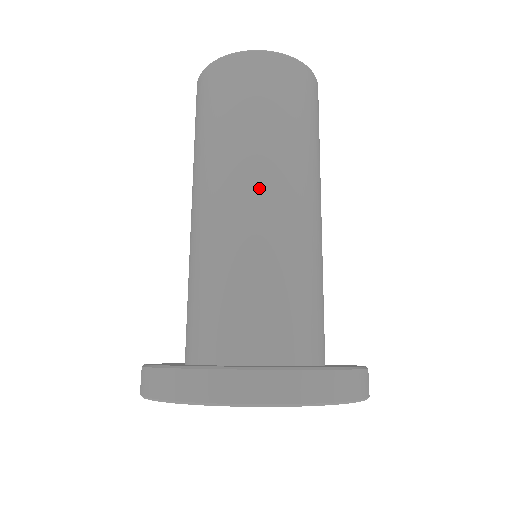
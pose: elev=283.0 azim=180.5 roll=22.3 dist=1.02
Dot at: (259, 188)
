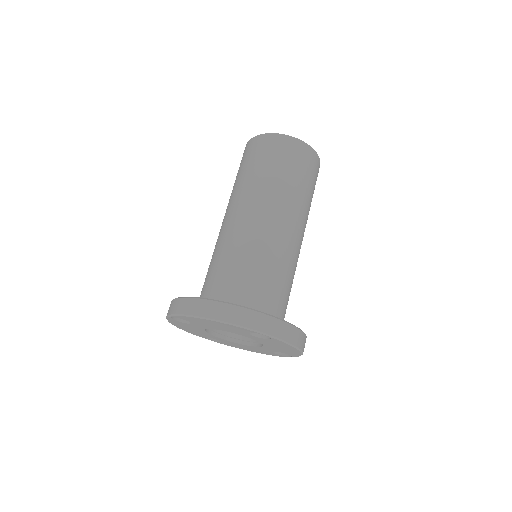
Dot at: (296, 227)
